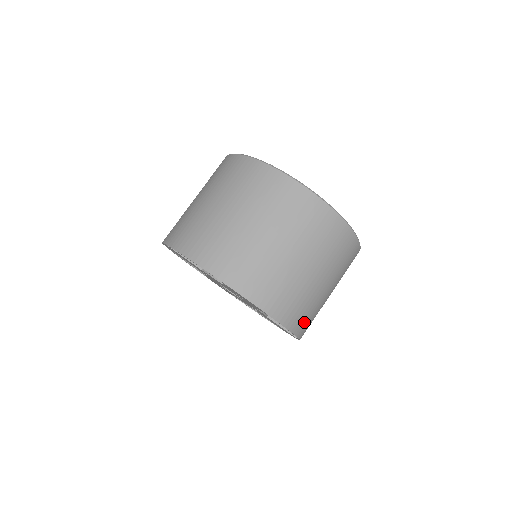
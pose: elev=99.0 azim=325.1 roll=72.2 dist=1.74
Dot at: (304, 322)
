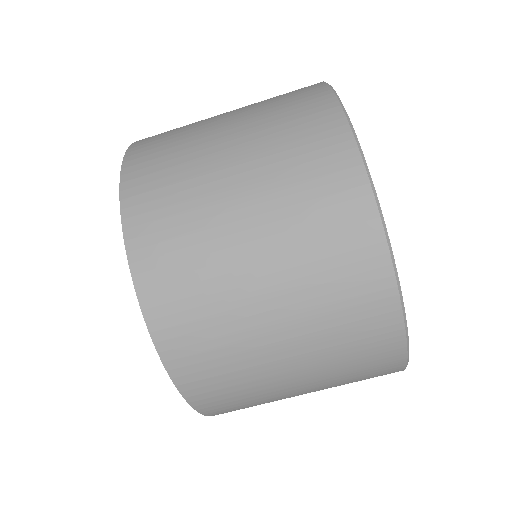
Dot at: occluded
